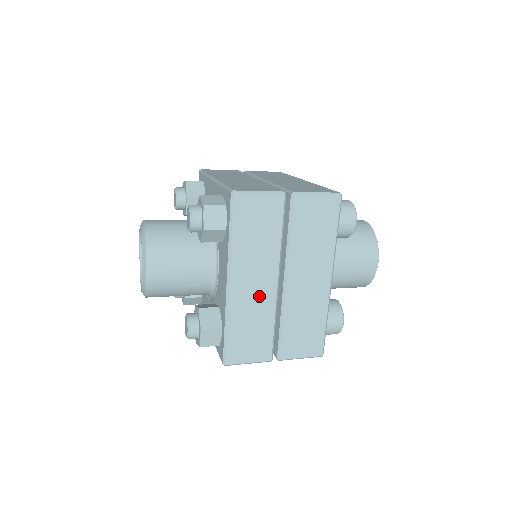
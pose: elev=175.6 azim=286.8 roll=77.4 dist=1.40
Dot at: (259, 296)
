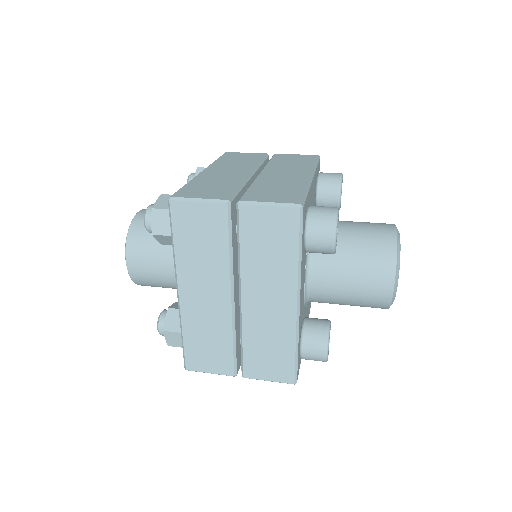
Dot at: (212, 309)
